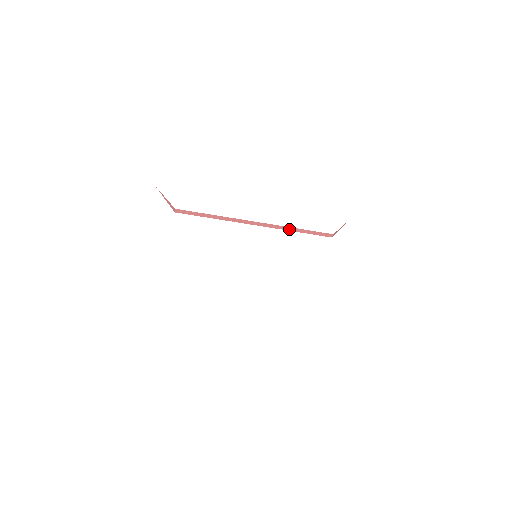
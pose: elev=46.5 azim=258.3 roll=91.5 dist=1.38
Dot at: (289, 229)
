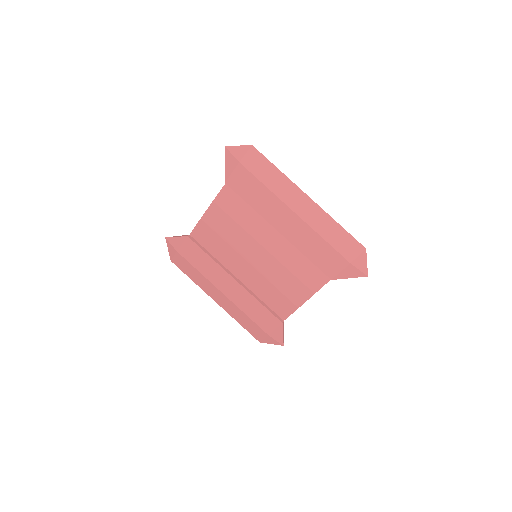
Dot at: (256, 297)
